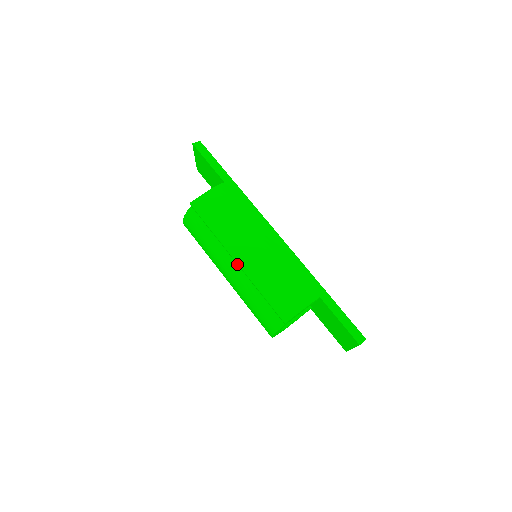
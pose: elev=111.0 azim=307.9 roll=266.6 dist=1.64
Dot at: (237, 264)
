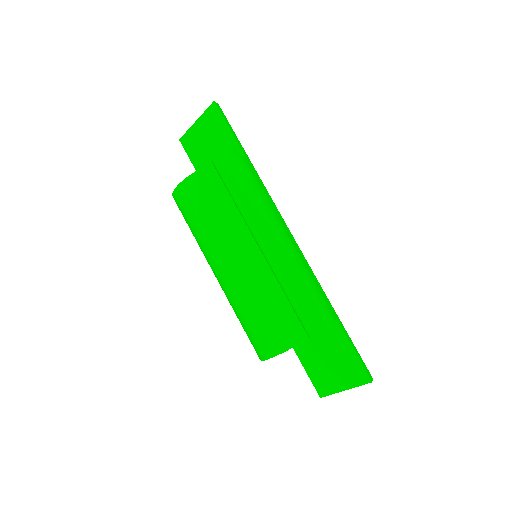
Dot at: (263, 250)
